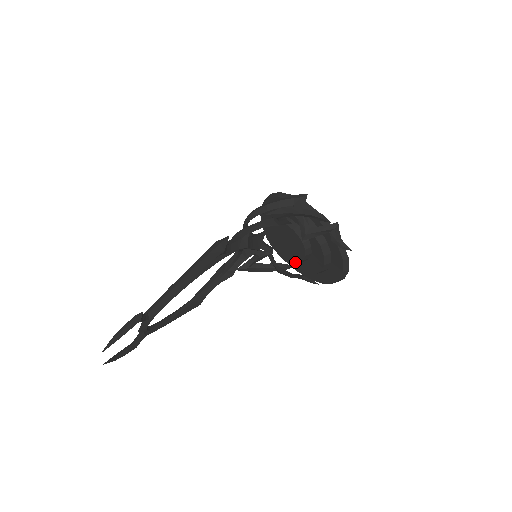
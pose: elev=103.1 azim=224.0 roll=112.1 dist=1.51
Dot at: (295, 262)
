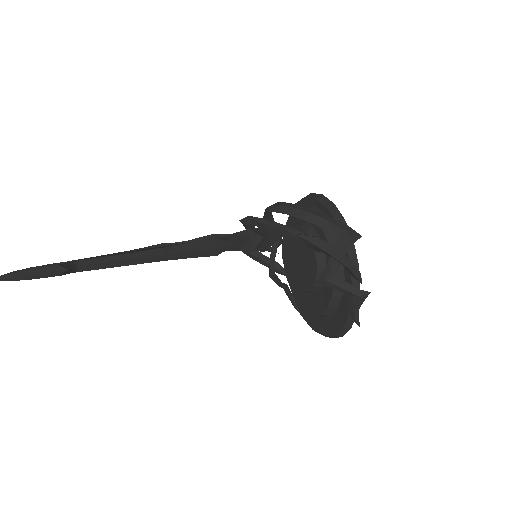
Dot at: (293, 284)
